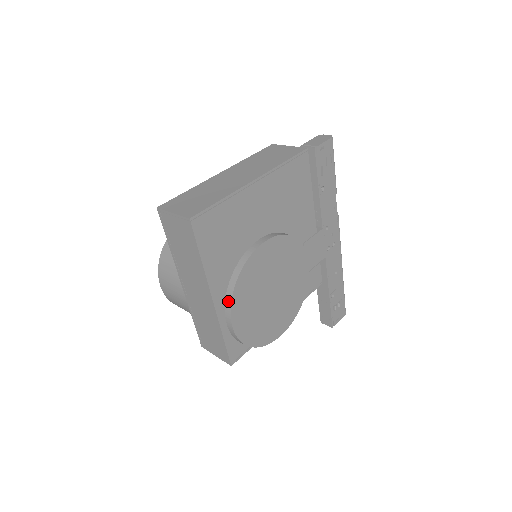
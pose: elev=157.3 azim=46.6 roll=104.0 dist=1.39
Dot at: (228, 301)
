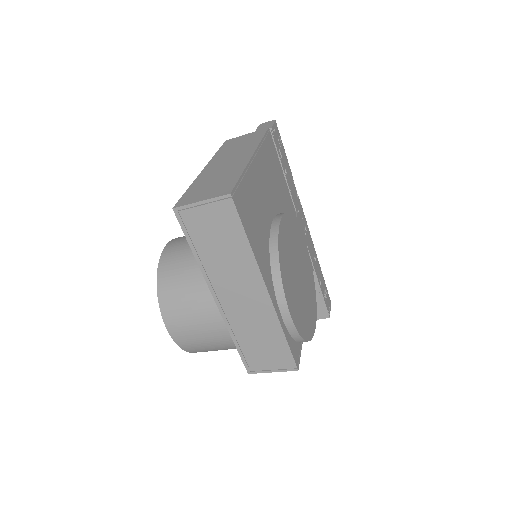
Dot at: (279, 290)
